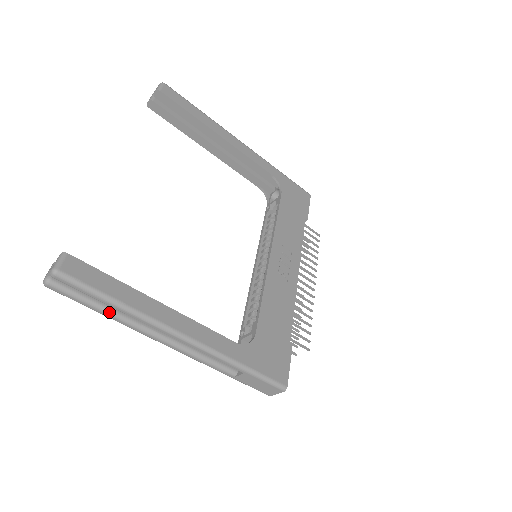
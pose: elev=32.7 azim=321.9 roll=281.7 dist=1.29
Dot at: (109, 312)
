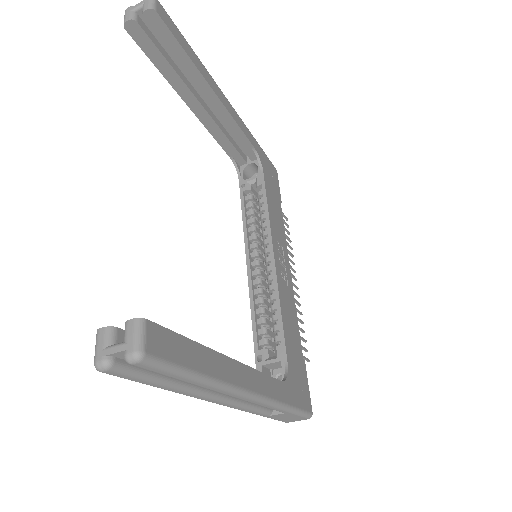
Dot at: (175, 386)
